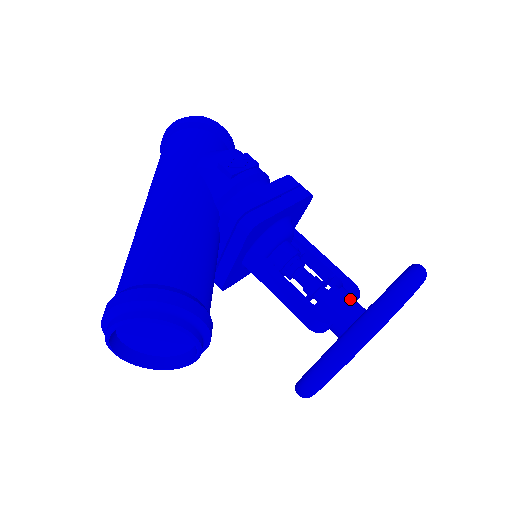
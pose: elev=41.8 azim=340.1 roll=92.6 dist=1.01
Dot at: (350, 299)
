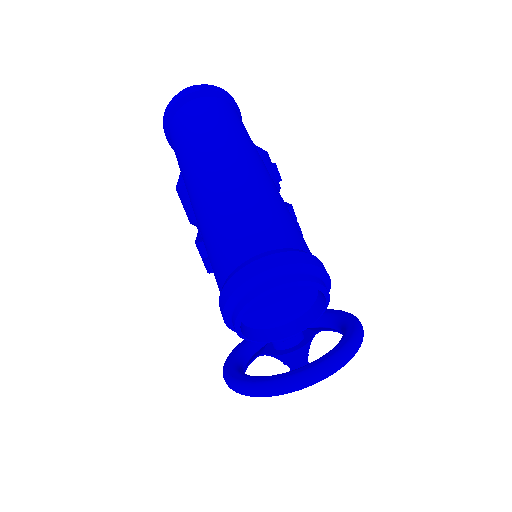
Dot at: occluded
